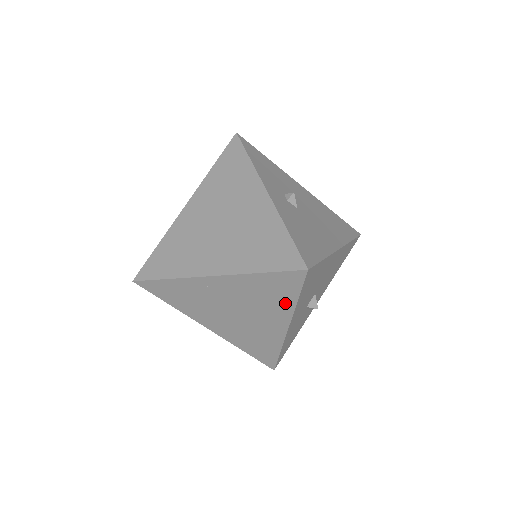
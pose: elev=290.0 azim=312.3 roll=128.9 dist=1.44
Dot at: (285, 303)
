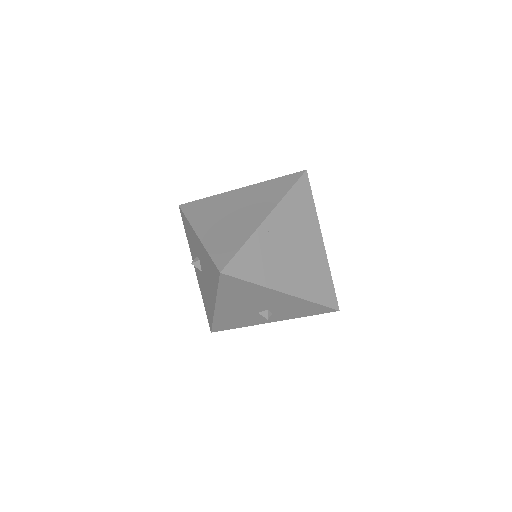
Dot at: (311, 213)
